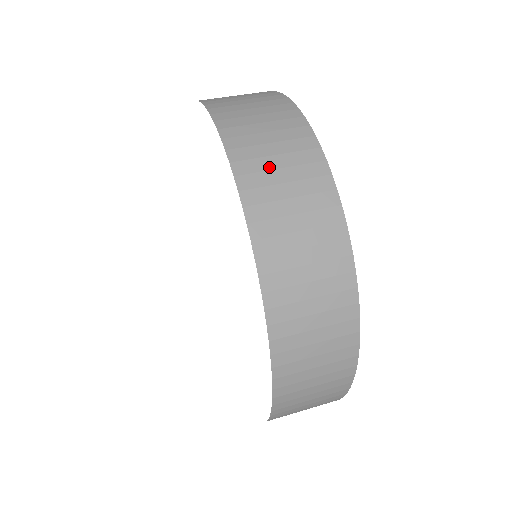
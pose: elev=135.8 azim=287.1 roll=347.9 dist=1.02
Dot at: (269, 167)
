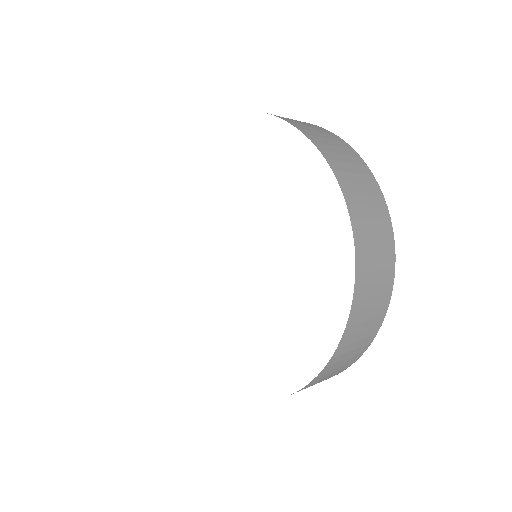
Dot at: (341, 160)
